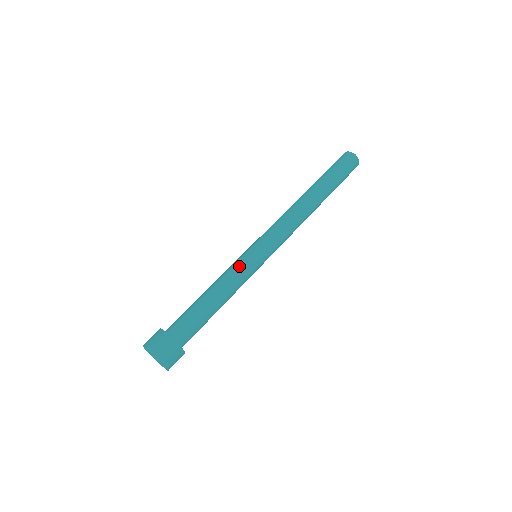
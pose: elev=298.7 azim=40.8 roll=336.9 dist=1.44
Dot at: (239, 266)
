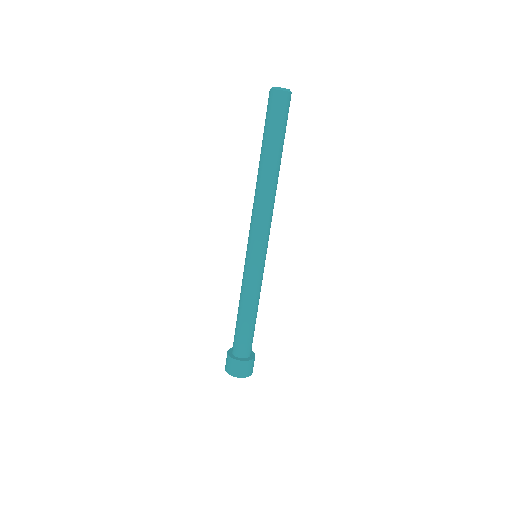
Dot at: (257, 280)
